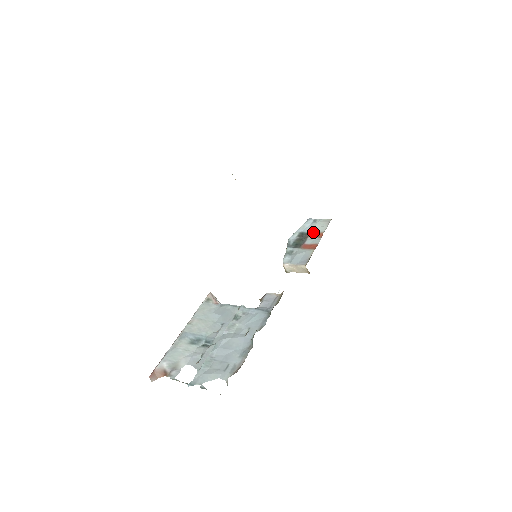
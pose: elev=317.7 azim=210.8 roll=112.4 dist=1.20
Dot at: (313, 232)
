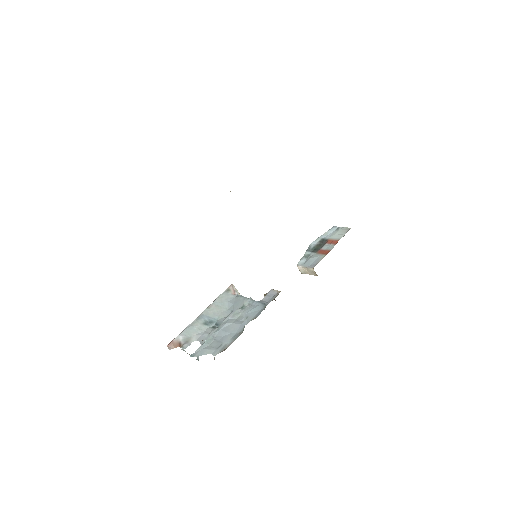
Dot at: (332, 239)
